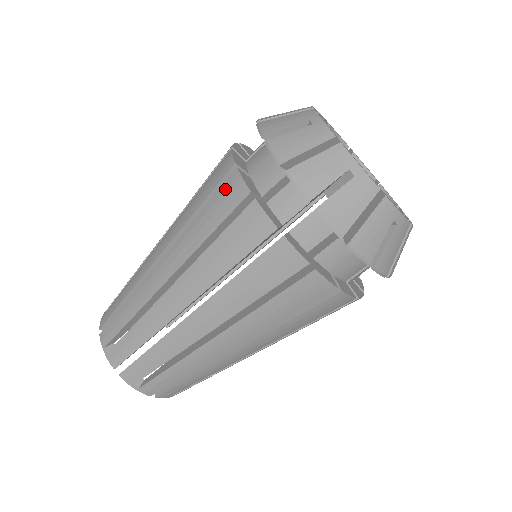
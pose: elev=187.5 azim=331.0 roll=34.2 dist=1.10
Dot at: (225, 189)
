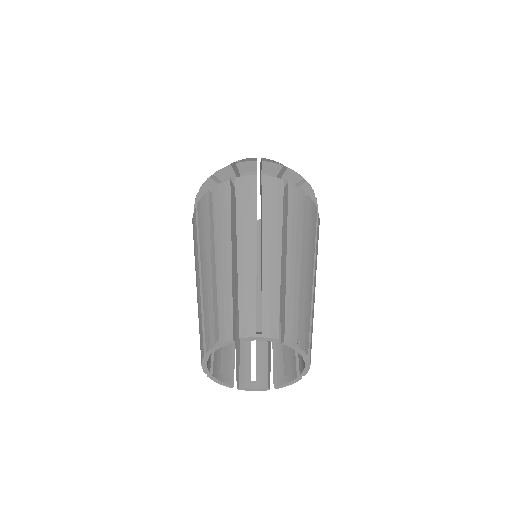
Dot at: occluded
